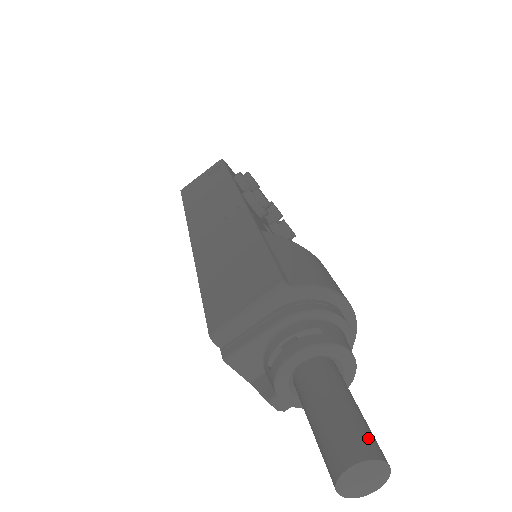
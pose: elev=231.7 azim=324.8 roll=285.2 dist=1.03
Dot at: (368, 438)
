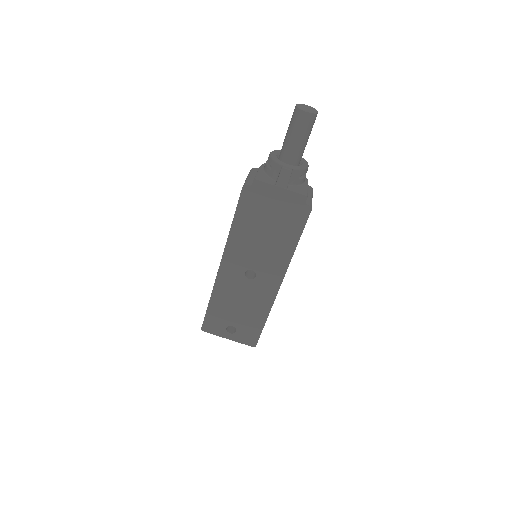
Dot at: occluded
